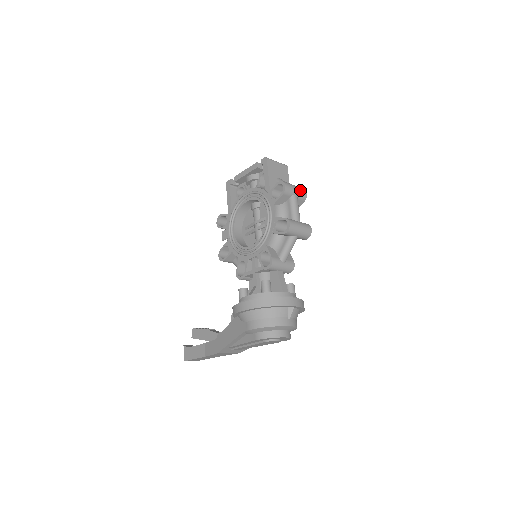
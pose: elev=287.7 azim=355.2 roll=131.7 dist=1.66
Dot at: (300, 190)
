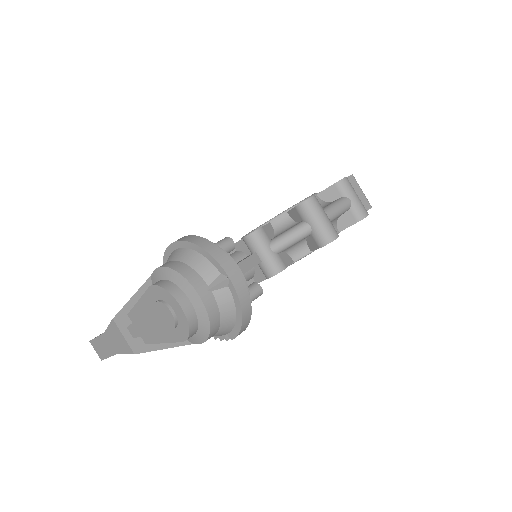
Dot at: (360, 203)
